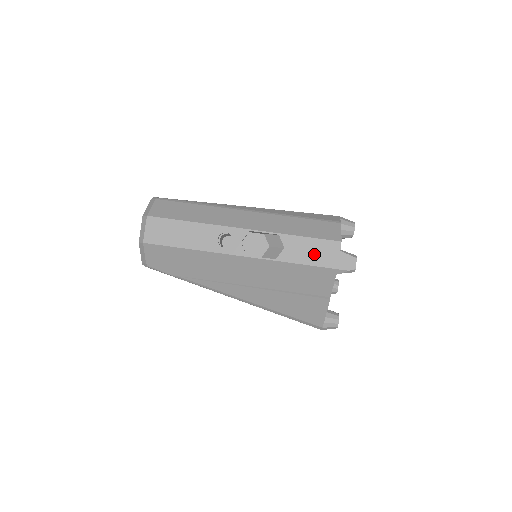
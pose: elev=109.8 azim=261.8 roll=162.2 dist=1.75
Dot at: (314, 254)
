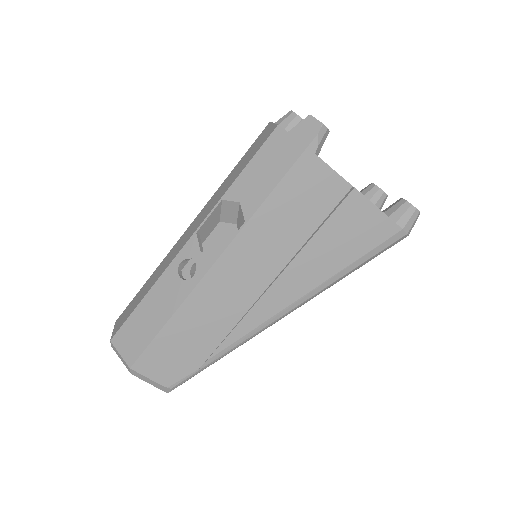
Dot at: (270, 168)
